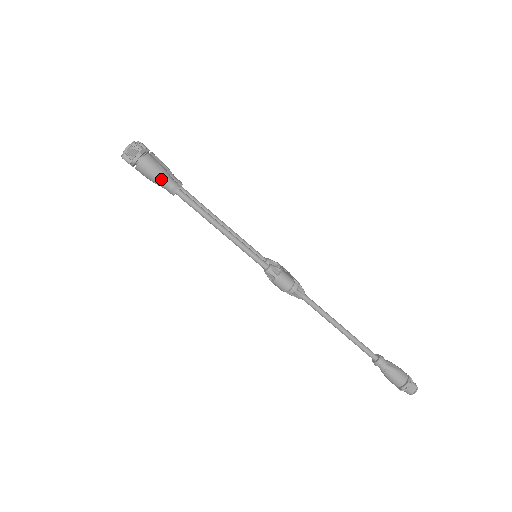
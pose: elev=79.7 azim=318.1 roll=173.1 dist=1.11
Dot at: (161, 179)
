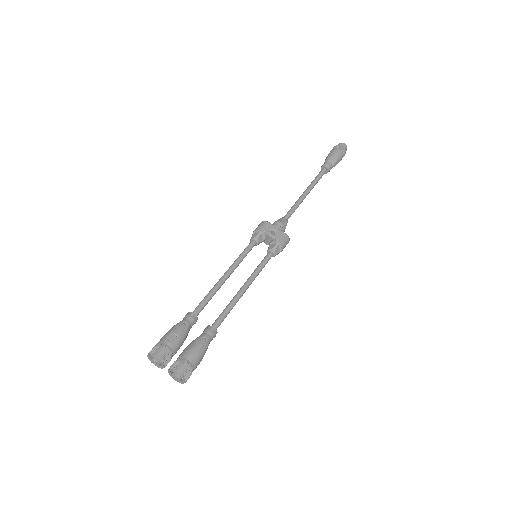
Dot at: (207, 348)
